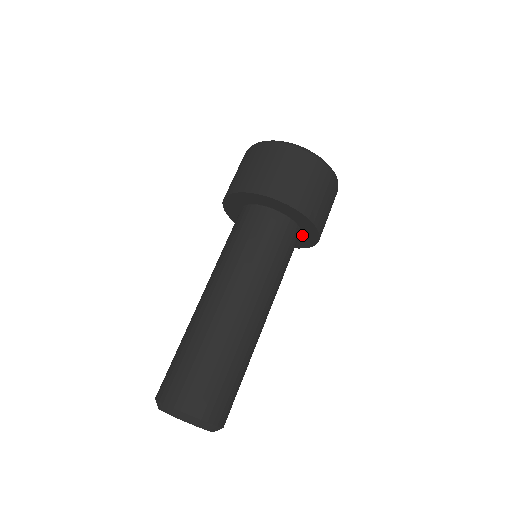
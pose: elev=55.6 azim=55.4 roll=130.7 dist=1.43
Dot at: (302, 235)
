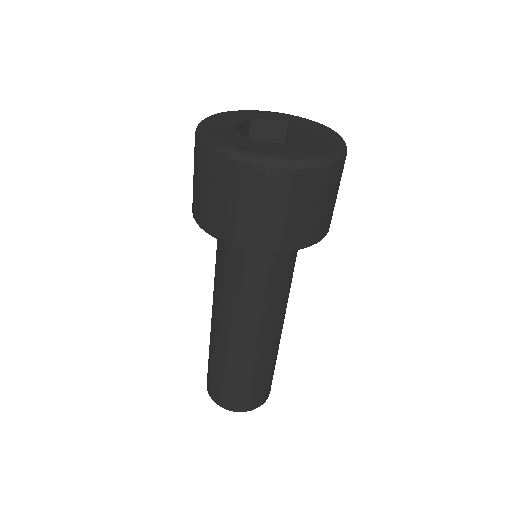
Dot at: occluded
